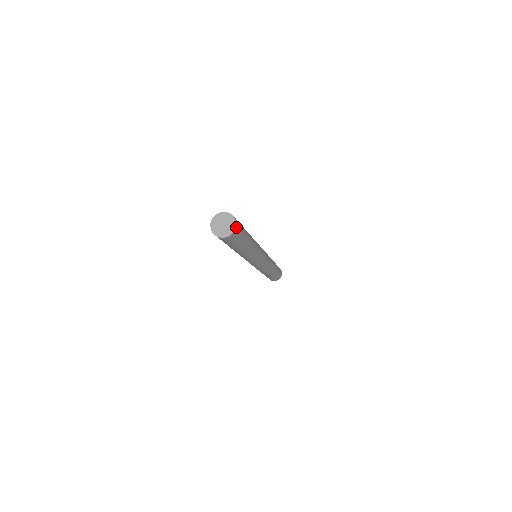
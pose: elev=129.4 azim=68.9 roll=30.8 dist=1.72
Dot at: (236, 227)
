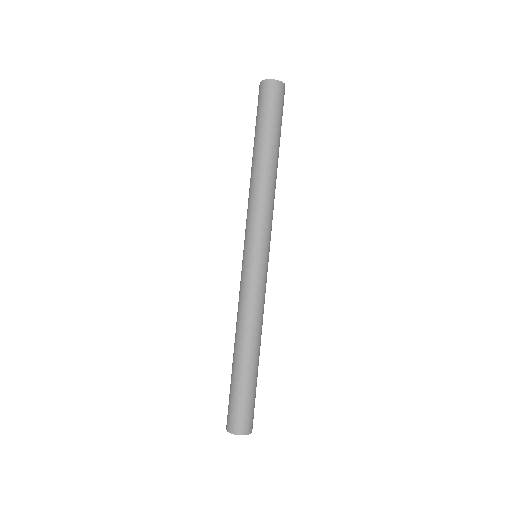
Dot at: (280, 84)
